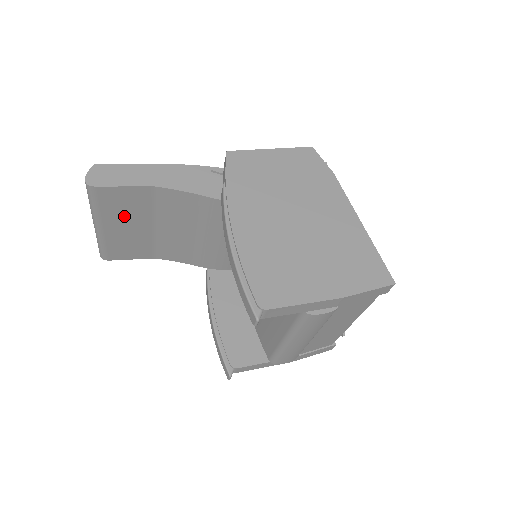
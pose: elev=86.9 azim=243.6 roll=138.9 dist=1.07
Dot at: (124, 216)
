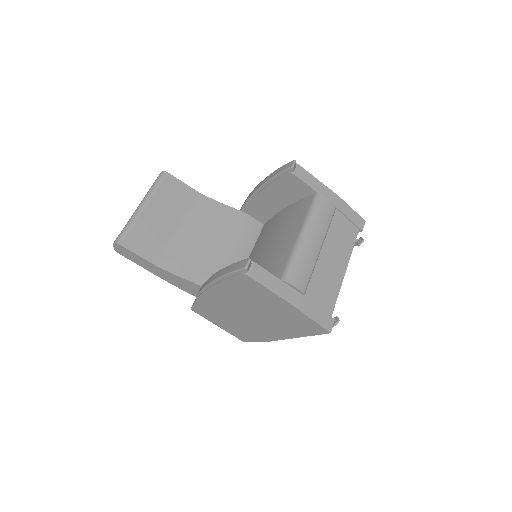
Dot at: (167, 205)
